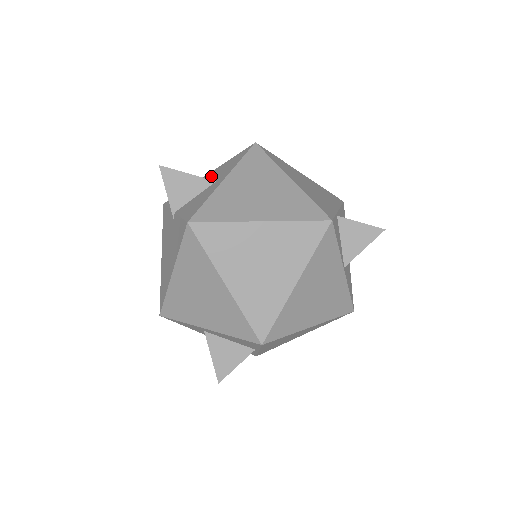
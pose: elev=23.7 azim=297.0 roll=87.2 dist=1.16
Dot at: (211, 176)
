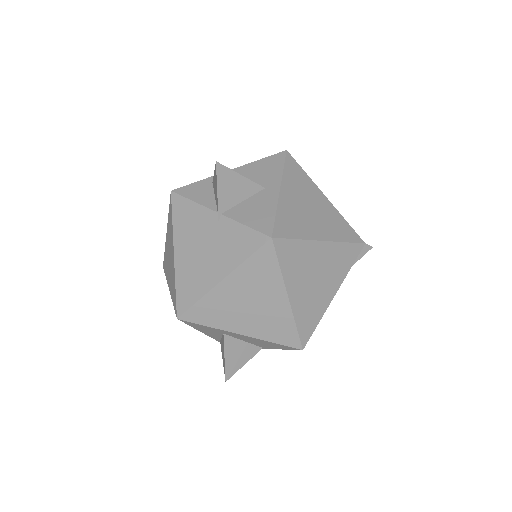
Dot at: (244, 176)
